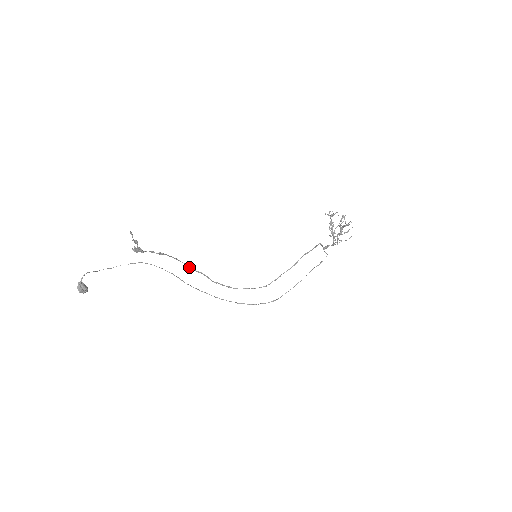
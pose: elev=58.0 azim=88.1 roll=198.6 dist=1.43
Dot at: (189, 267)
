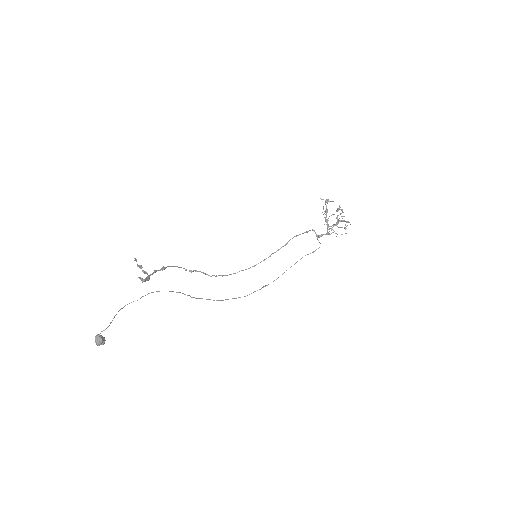
Dot at: occluded
